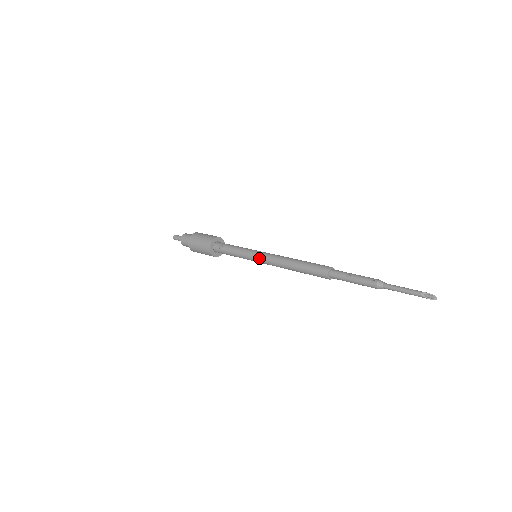
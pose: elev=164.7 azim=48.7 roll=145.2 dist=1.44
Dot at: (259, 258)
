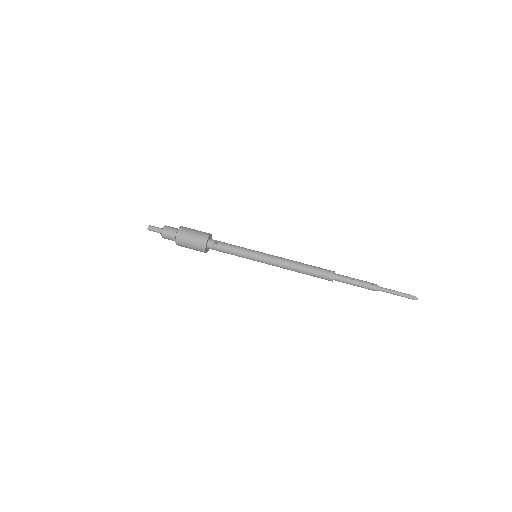
Dot at: (263, 259)
